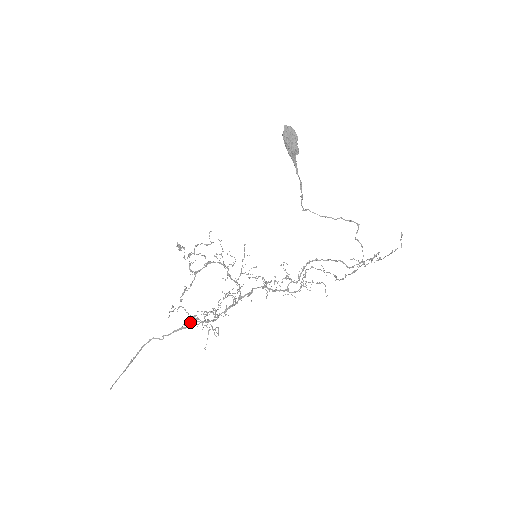
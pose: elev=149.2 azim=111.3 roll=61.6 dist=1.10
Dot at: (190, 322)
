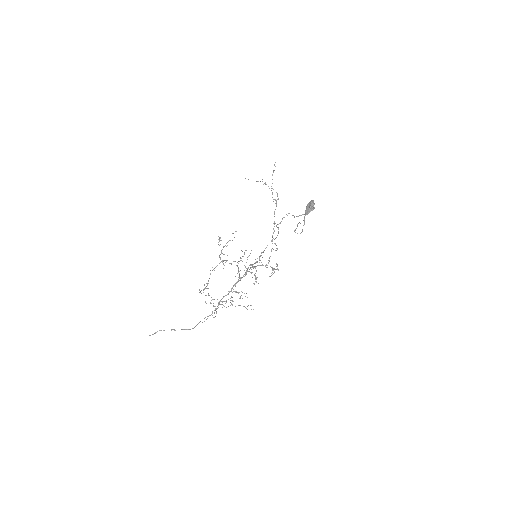
Dot at: occluded
